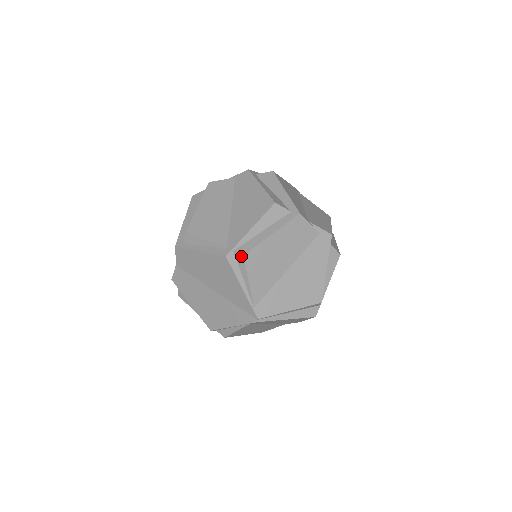
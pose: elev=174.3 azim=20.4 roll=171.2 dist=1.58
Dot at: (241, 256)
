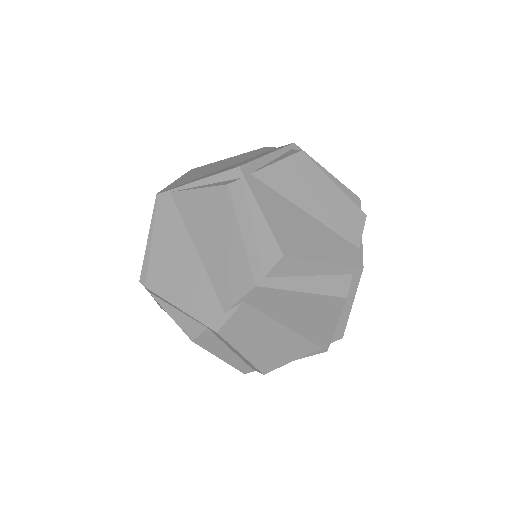
Dot at: (339, 339)
